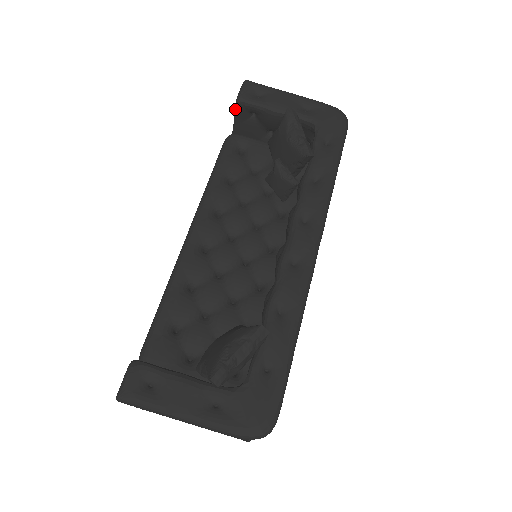
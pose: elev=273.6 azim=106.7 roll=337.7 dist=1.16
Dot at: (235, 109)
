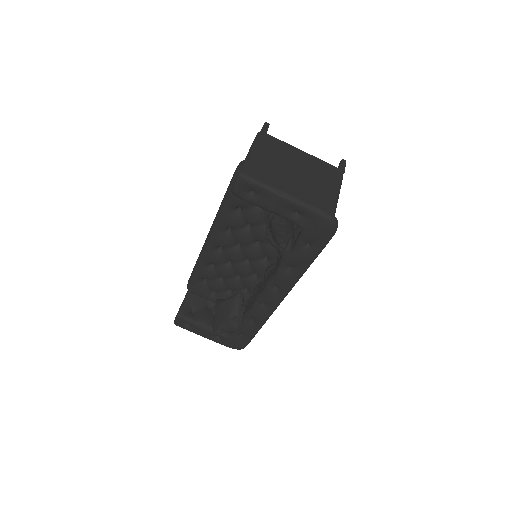
Dot at: occluded
